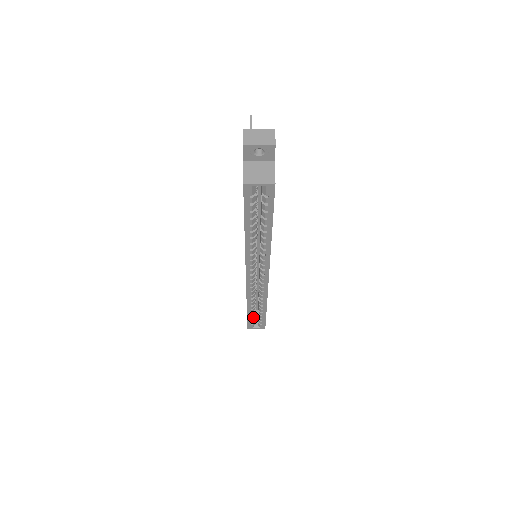
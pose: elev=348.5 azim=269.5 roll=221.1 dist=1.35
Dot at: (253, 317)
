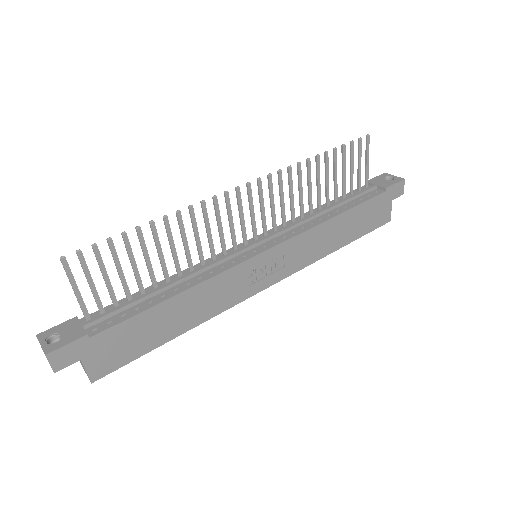
Dot at: occluded
